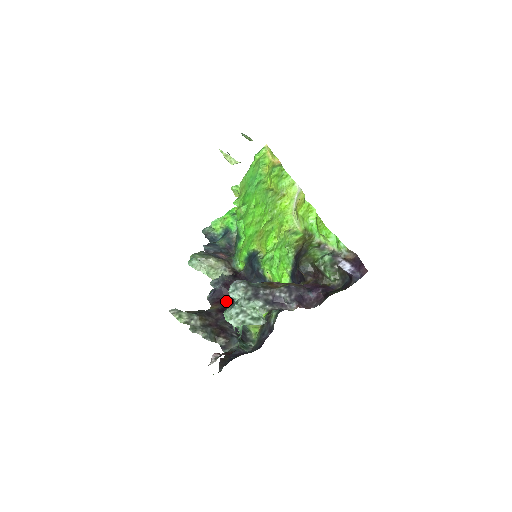
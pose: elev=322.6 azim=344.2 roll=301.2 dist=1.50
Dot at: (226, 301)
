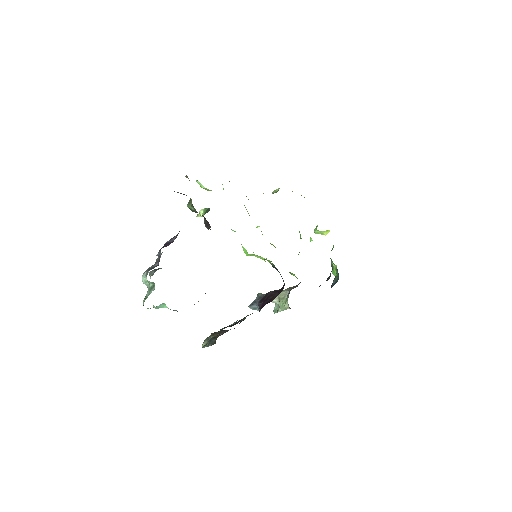
Dot at: occluded
